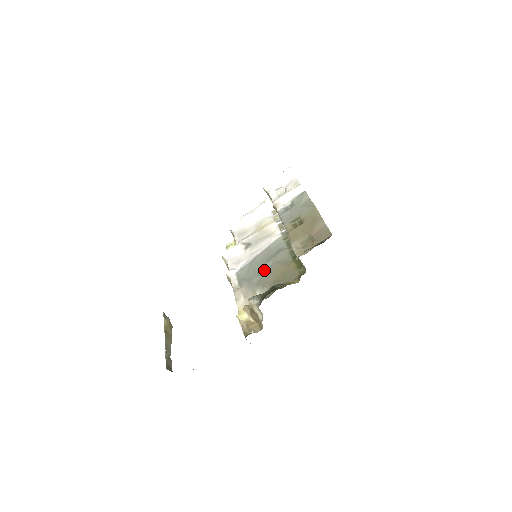
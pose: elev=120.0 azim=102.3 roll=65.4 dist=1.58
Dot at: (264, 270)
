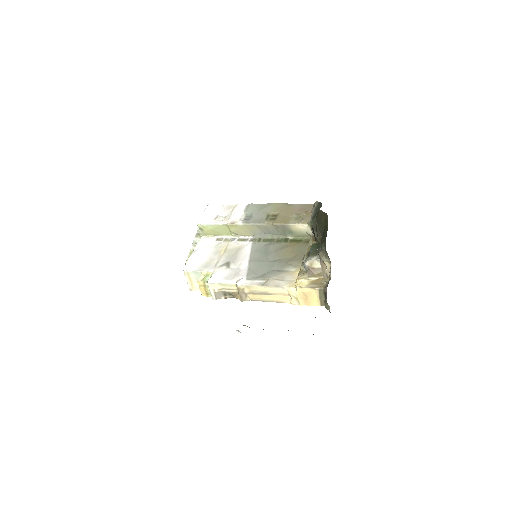
Dot at: (272, 260)
